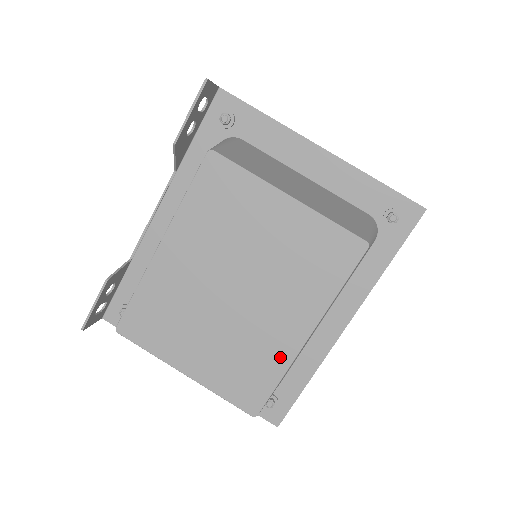
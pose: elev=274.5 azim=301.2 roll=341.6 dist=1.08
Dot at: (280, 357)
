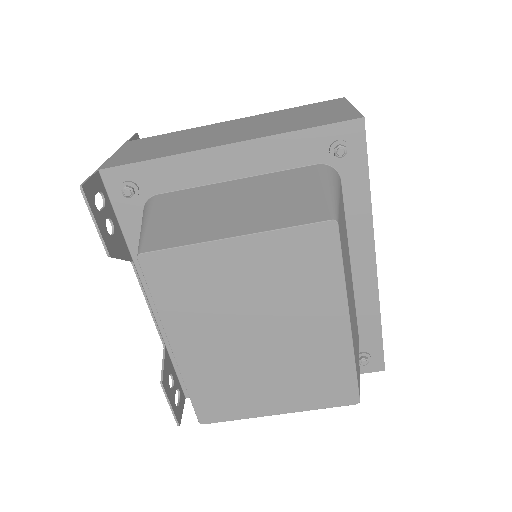
Dot at: (340, 353)
